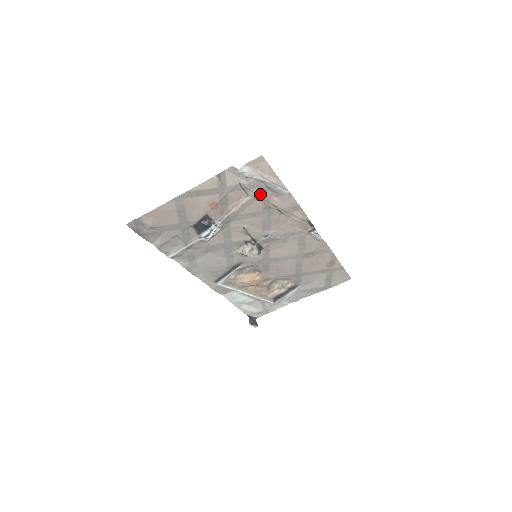
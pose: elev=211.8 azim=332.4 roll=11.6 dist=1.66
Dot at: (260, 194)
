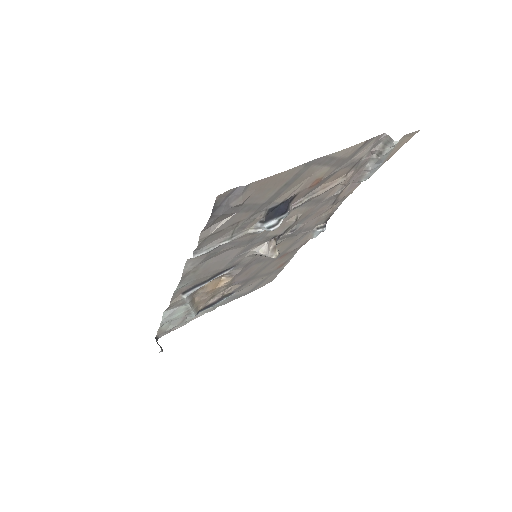
Dot at: (352, 176)
